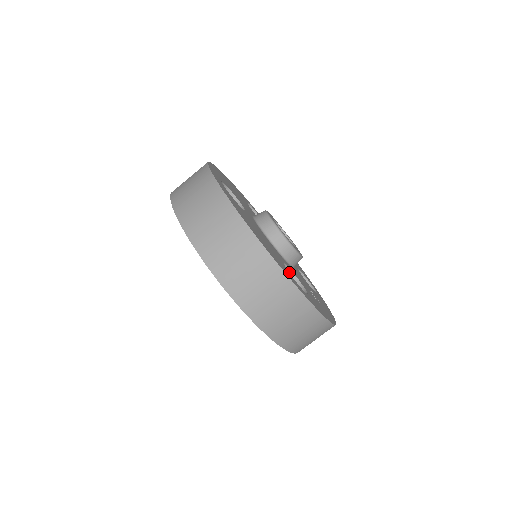
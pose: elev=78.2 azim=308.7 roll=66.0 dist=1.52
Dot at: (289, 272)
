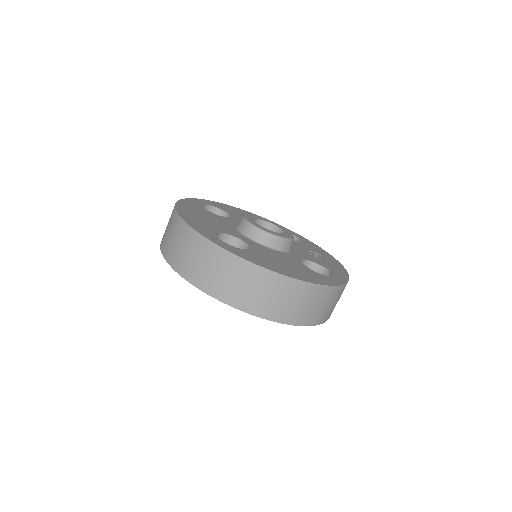
Dot at: (303, 262)
